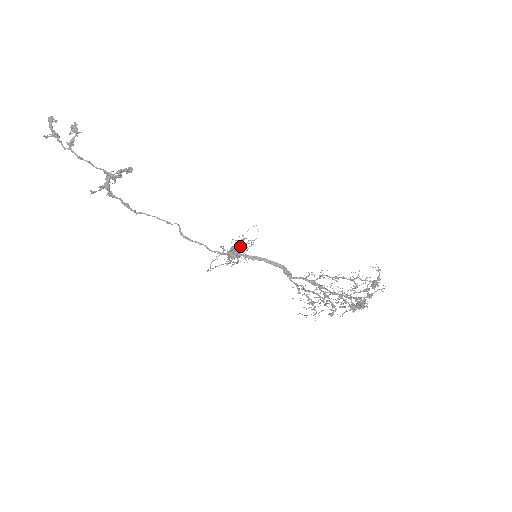
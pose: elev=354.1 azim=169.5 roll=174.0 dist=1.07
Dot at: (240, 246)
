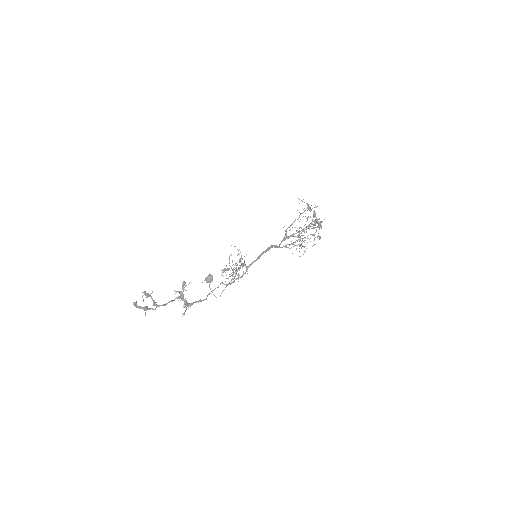
Dot at: (239, 262)
